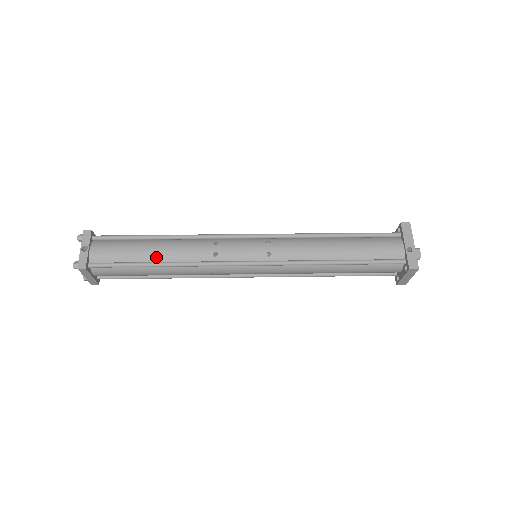
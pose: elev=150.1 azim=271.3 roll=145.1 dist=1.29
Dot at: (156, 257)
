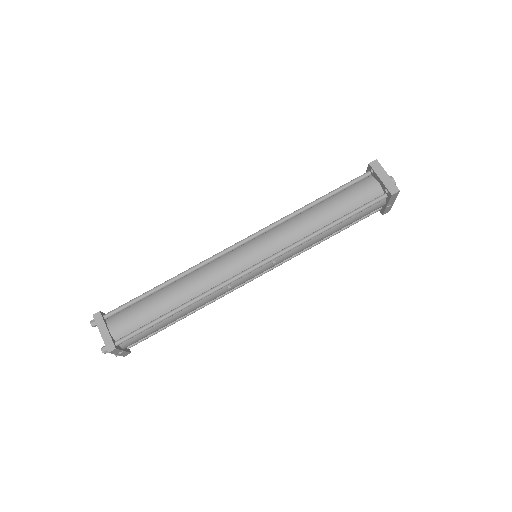
Dot at: (181, 317)
